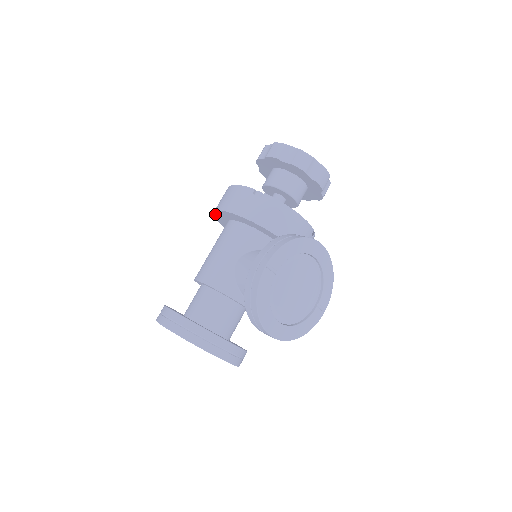
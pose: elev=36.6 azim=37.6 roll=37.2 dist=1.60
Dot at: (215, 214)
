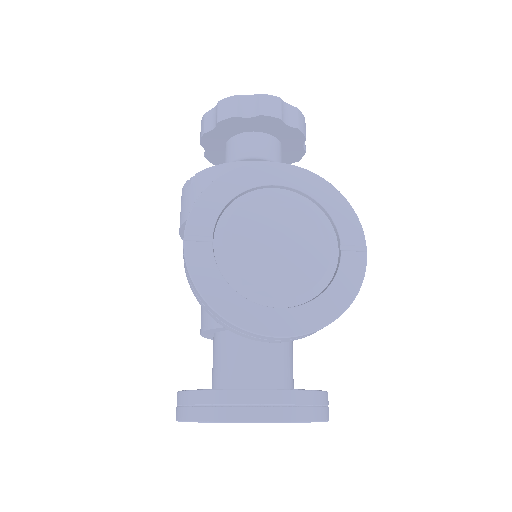
Dot at: occluded
